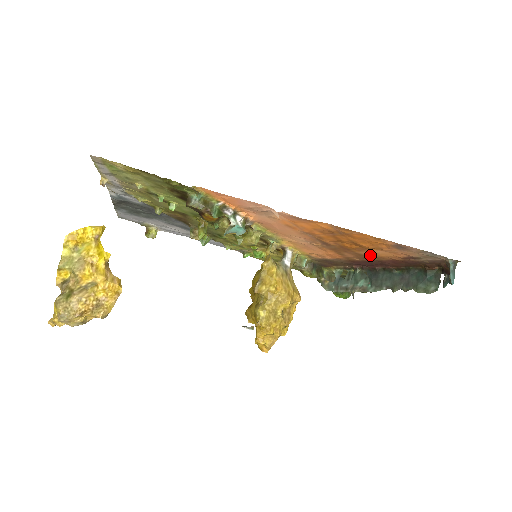
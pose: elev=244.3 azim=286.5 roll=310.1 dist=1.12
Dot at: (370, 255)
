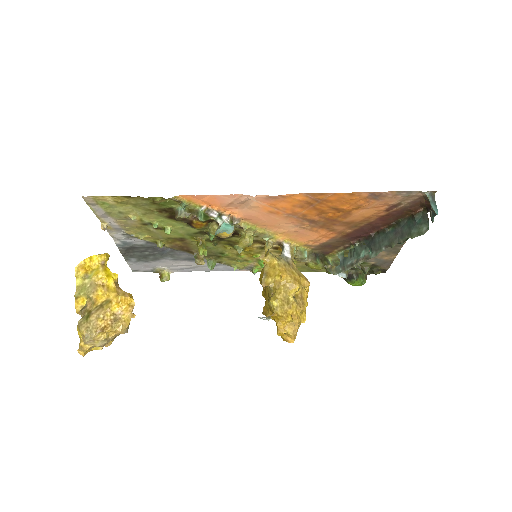
Dot at: (357, 220)
